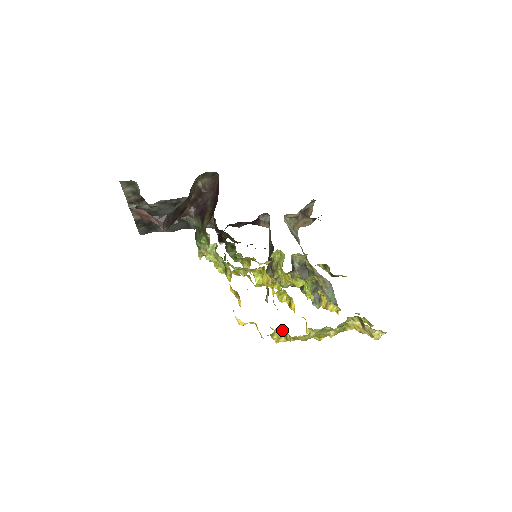
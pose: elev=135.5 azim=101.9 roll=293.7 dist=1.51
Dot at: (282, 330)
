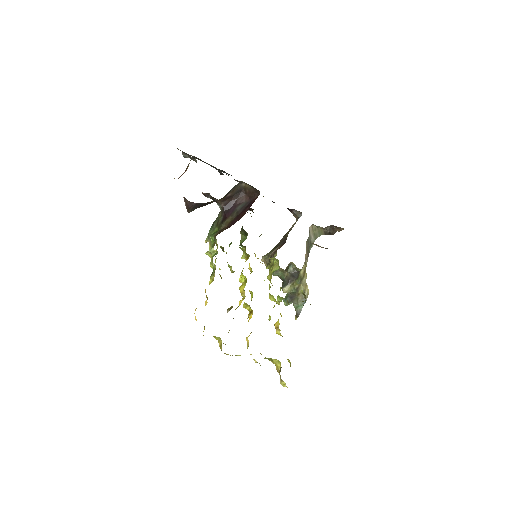
Dot at: (221, 340)
